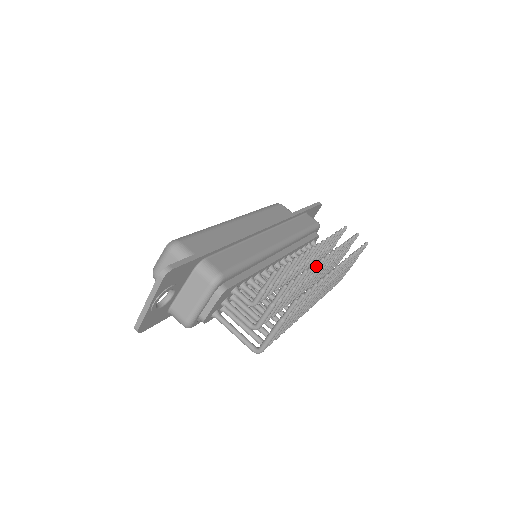
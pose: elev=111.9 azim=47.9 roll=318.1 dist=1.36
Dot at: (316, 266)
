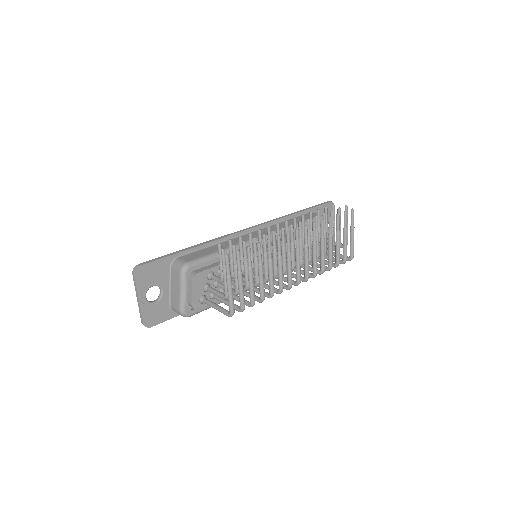
Dot at: (273, 235)
